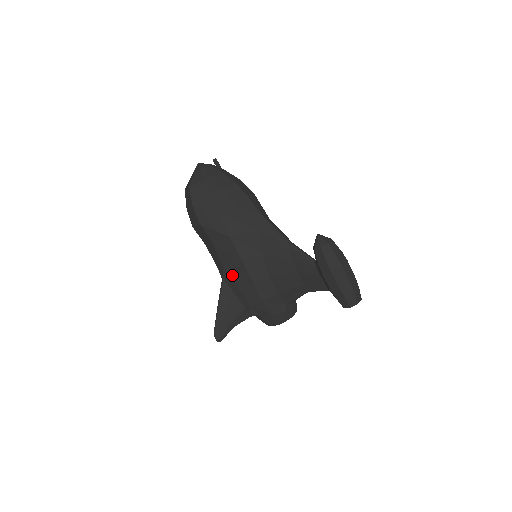
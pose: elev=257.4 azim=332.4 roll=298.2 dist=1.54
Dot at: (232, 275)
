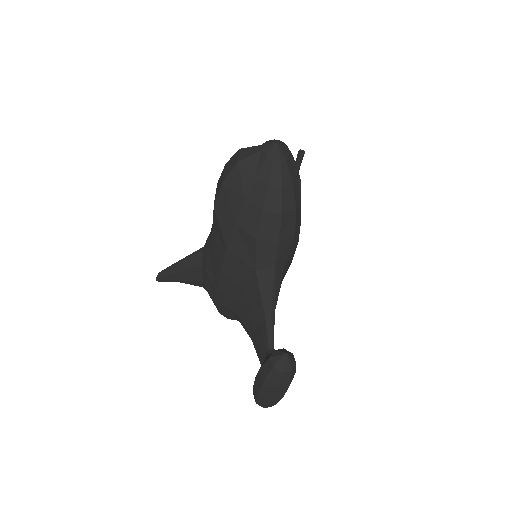
Dot at: (209, 261)
